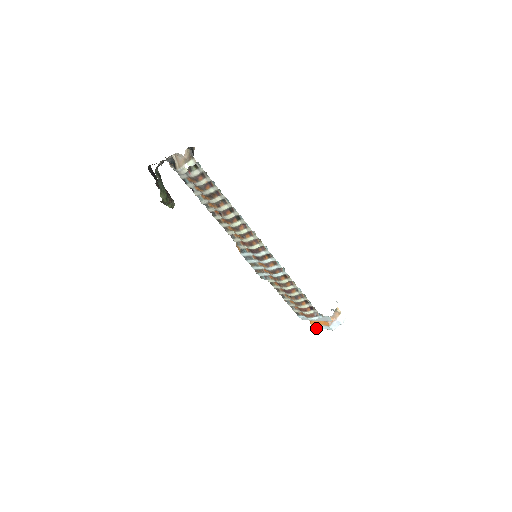
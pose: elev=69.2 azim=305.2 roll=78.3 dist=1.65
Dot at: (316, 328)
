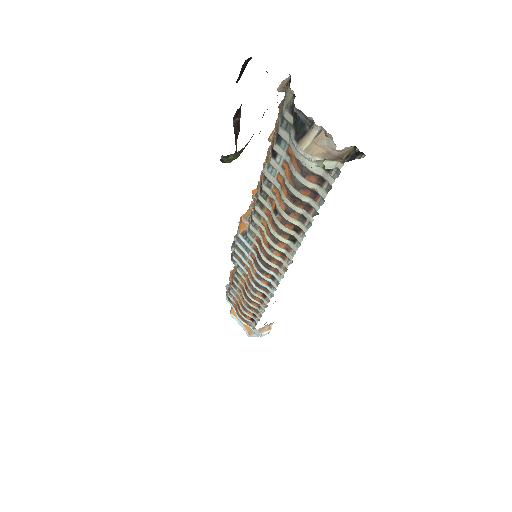
Dot at: (233, 317)
